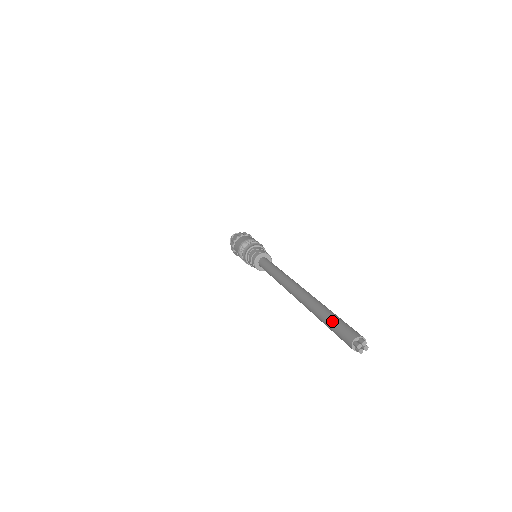
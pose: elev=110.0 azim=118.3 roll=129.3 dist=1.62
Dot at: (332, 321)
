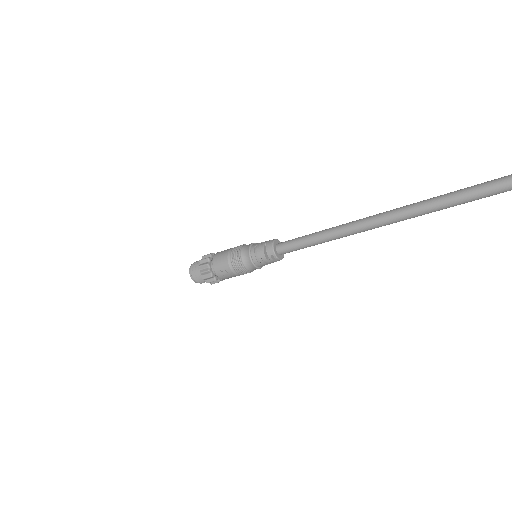
Dot at: (472, 189)
